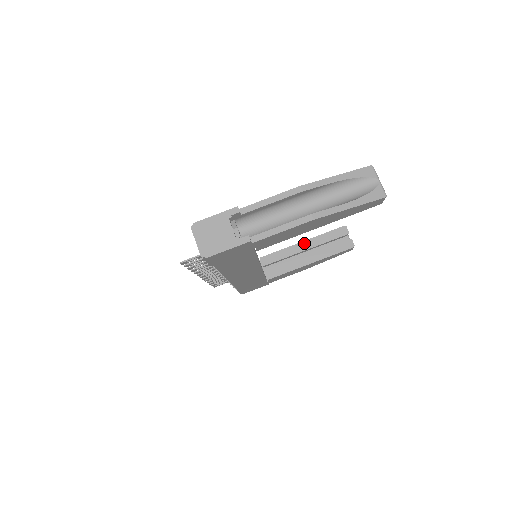
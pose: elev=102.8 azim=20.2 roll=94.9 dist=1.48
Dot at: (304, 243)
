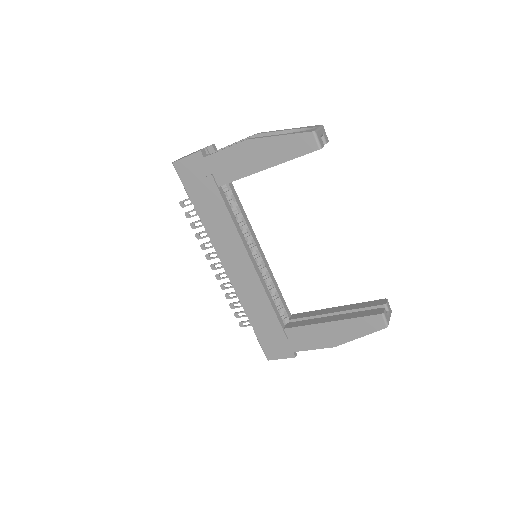
Dot at: (337, 308)
